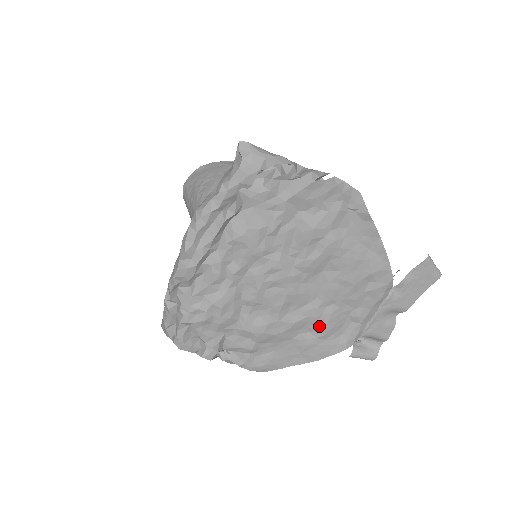
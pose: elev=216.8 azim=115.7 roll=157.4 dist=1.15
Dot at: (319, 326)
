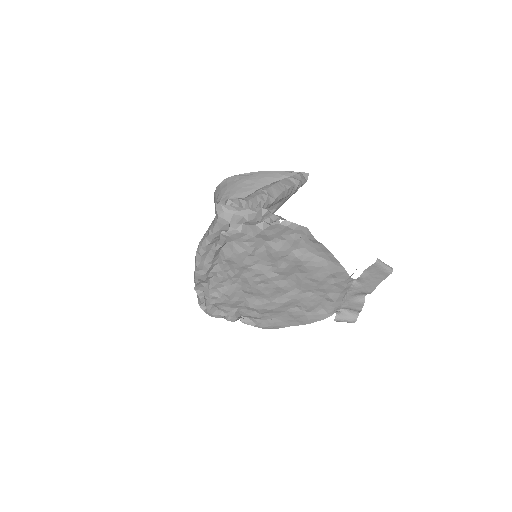
Dot at: (302, 304)
